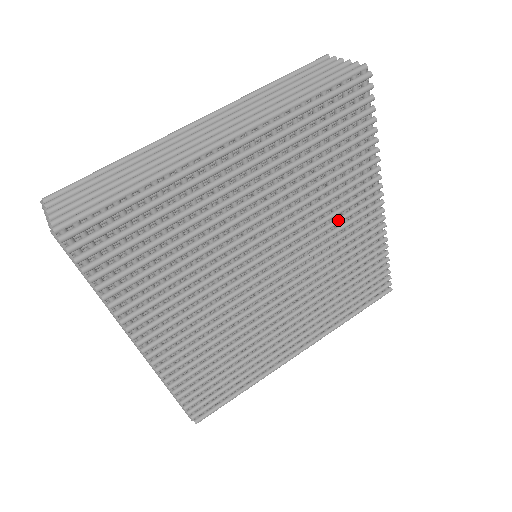
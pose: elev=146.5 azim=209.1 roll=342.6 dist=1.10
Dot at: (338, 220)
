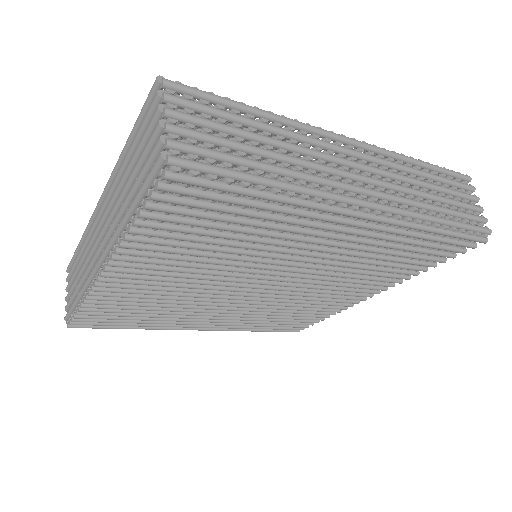
Dot at: (339, 289)
